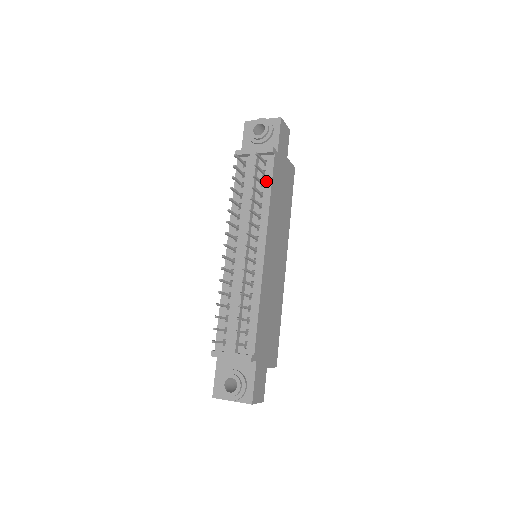
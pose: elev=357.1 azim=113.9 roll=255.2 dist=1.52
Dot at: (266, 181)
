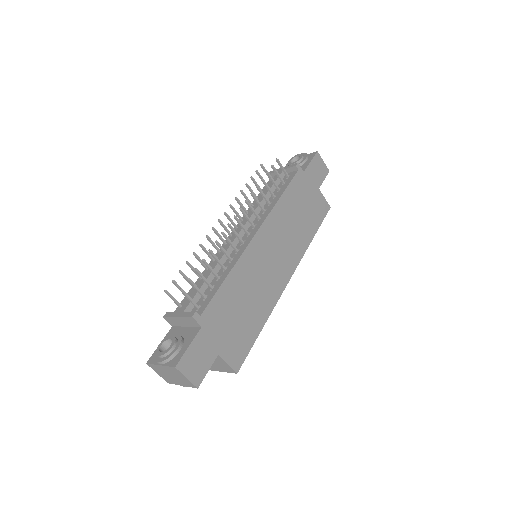
Dot at: (283, 187)
